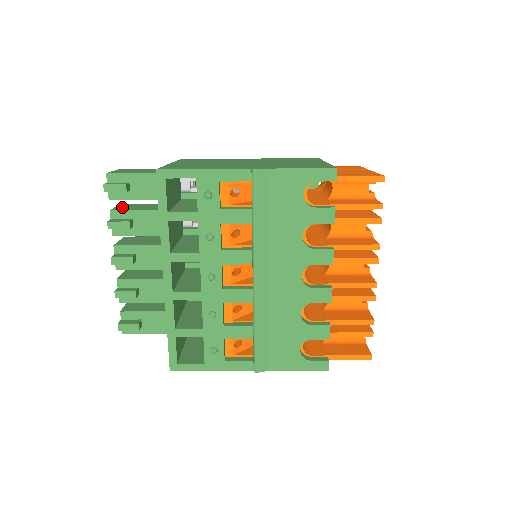
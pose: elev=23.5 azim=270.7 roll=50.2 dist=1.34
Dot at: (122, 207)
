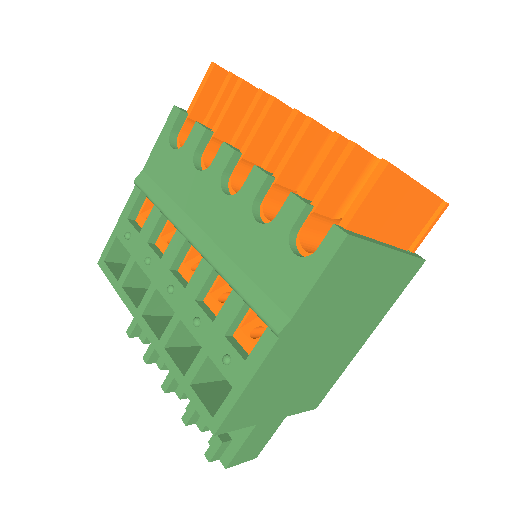
Dot at: occluded
